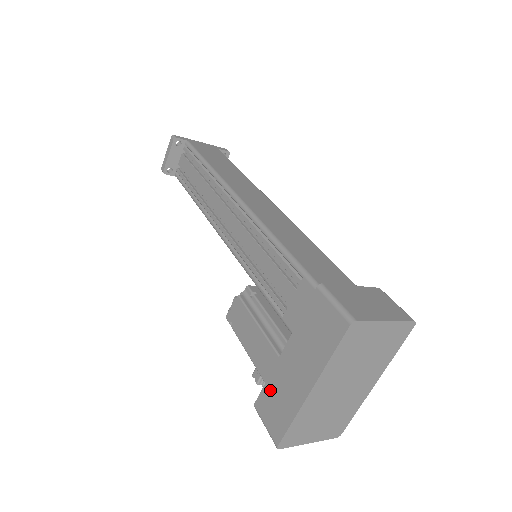
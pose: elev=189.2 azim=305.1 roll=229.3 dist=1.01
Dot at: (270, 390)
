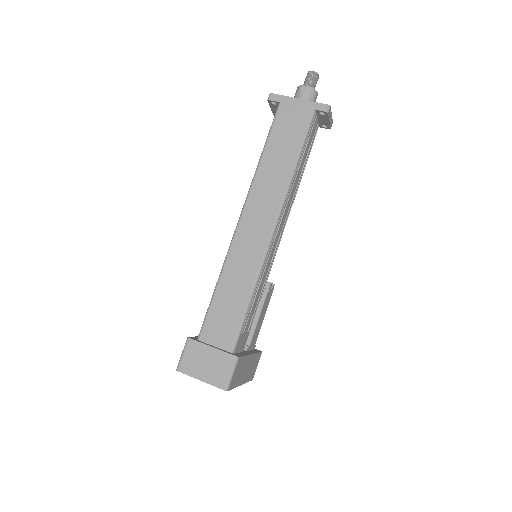
Dot at: occluded
